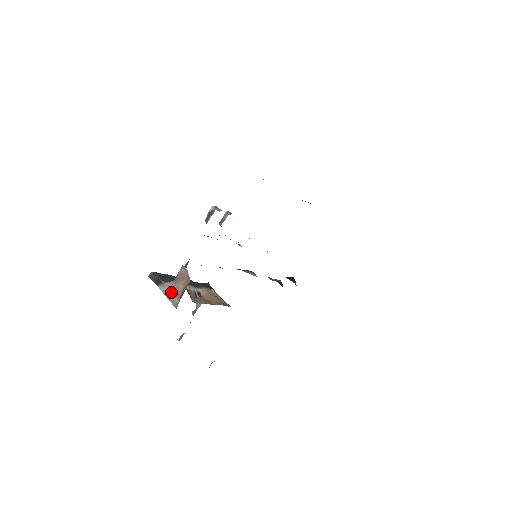
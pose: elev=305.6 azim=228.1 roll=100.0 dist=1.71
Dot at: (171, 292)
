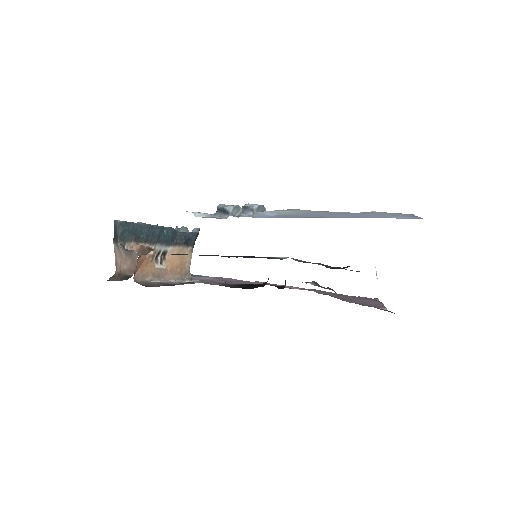
Dot at: (120, 257)
